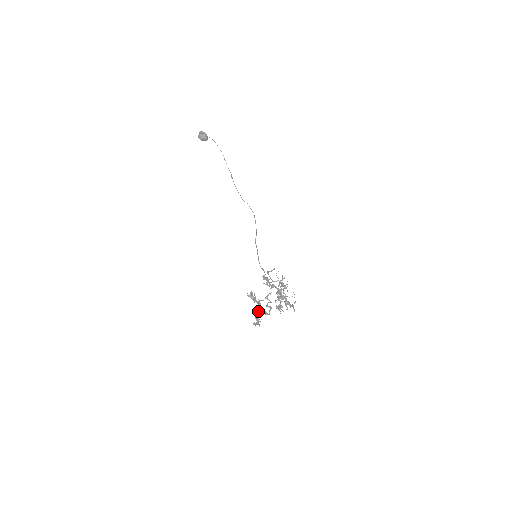
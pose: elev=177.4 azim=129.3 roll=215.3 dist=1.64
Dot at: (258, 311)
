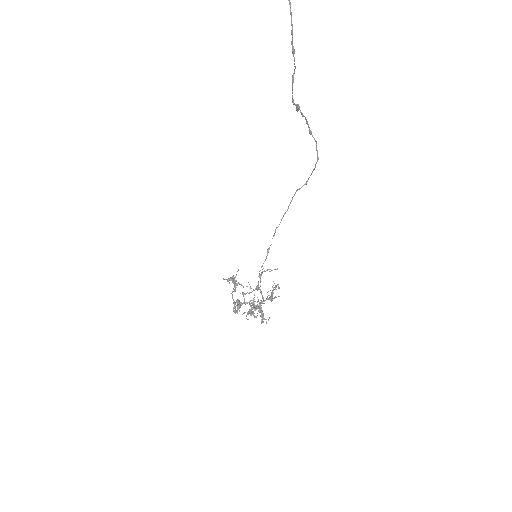
Dot at: occluded
